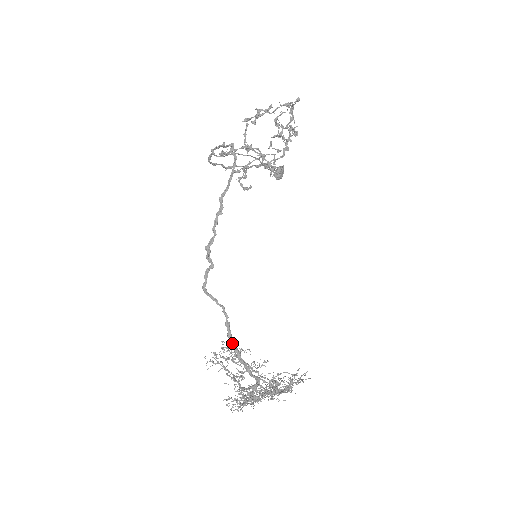
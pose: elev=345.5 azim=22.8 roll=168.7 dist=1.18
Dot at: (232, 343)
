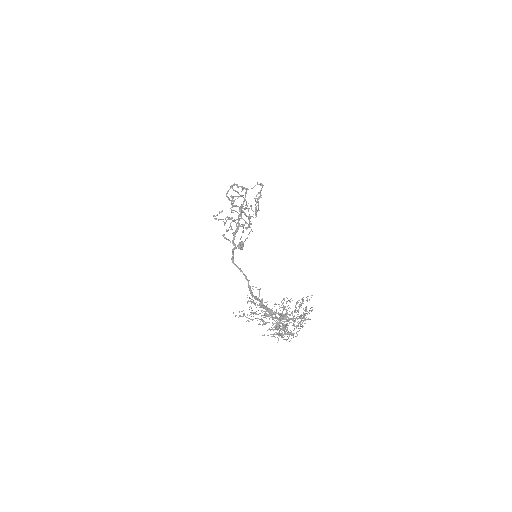
Dot at: occluded
